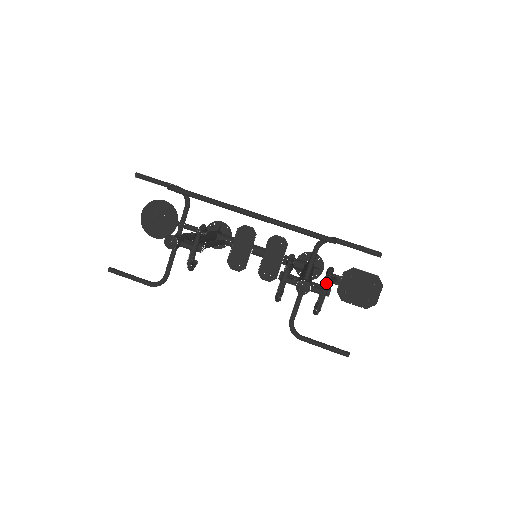
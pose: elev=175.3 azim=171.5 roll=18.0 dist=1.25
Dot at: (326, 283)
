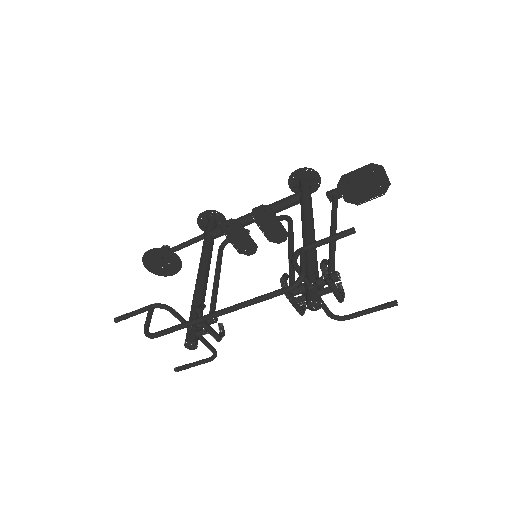
Dot at: (329, 285)
